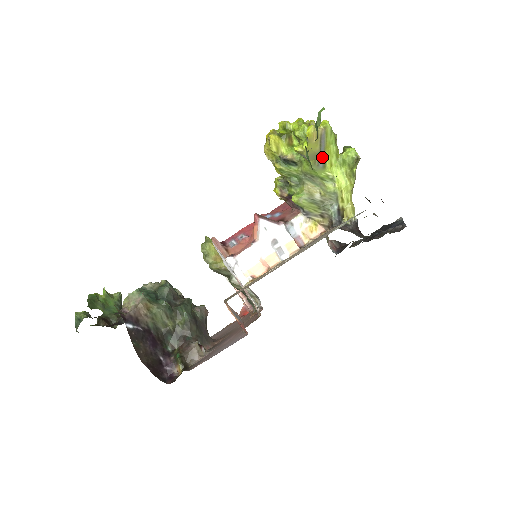
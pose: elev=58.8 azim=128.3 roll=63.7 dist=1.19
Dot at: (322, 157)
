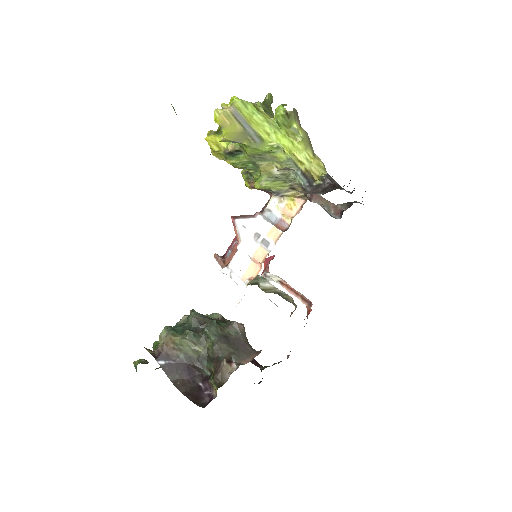
Dot at: (252, 132)
